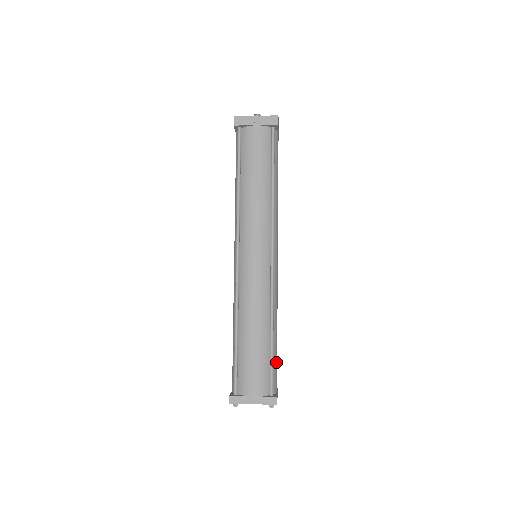
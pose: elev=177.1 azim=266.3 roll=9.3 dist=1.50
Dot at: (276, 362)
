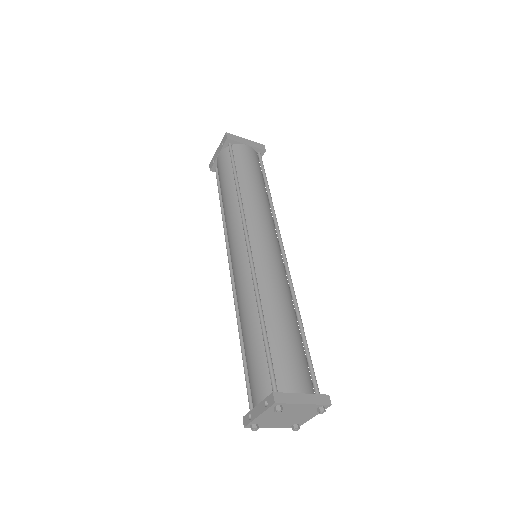
Dot at: occluded
